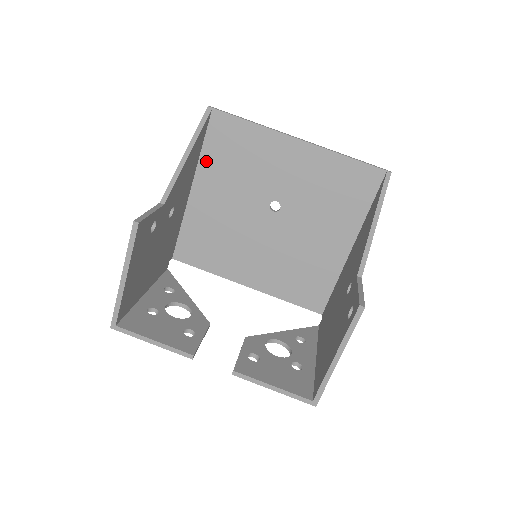
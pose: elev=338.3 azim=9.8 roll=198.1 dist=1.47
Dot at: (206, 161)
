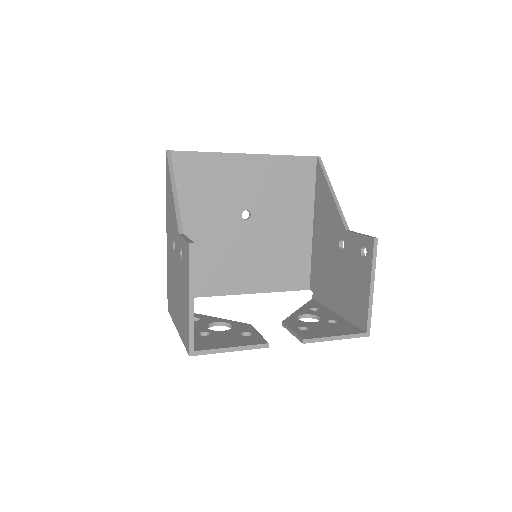
Dot at: (178, 198)
